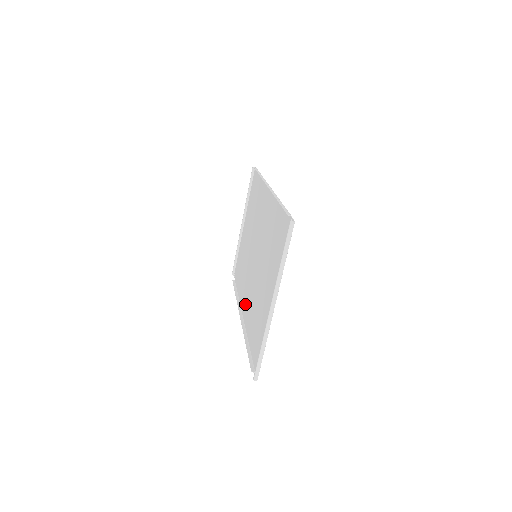
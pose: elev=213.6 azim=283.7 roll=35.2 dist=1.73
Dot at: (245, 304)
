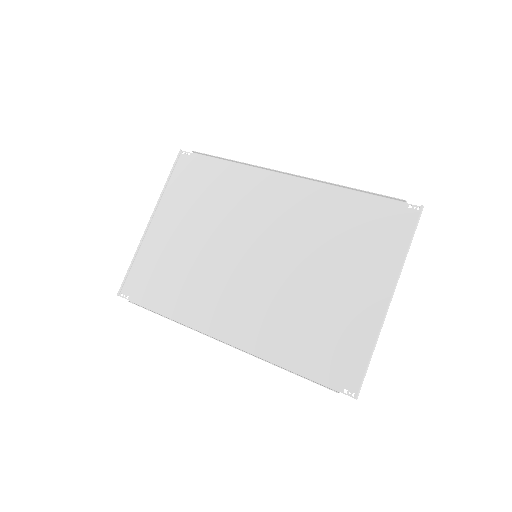
Dot at: (228, 322)
